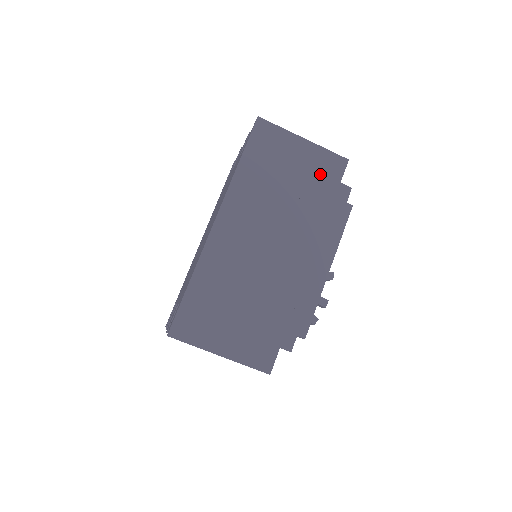
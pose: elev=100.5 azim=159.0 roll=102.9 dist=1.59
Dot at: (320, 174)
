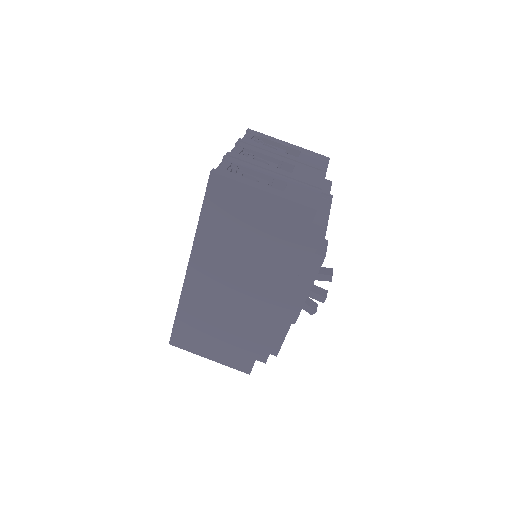
Dot at: (284, 227)
